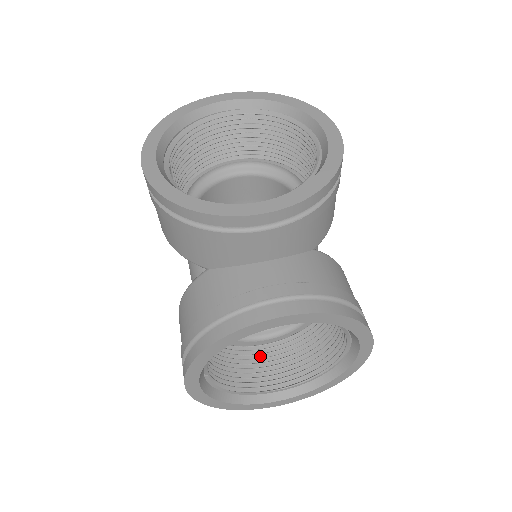
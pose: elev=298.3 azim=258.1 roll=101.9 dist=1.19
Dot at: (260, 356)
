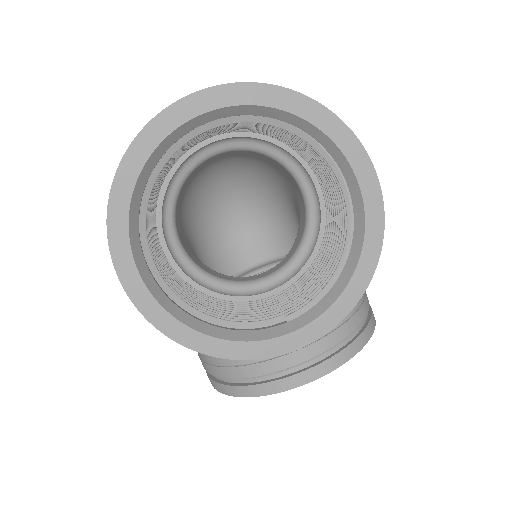
Dot at: occluded
